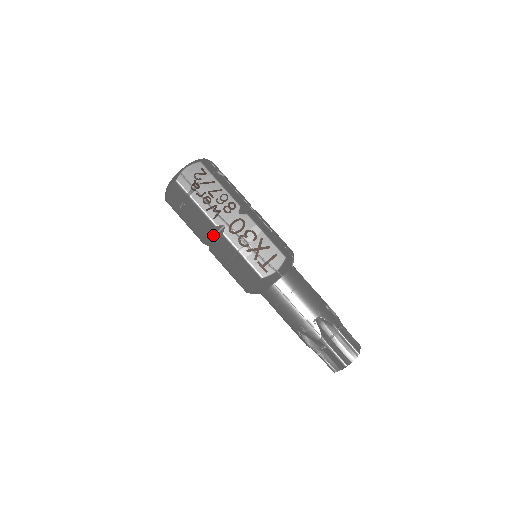
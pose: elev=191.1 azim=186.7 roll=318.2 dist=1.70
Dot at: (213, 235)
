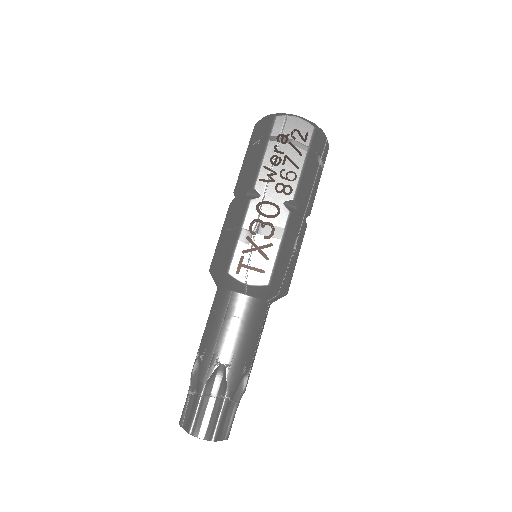
Dot at: (244, 193)
